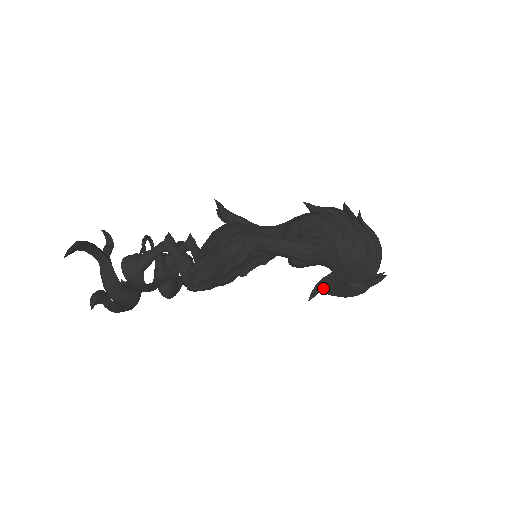
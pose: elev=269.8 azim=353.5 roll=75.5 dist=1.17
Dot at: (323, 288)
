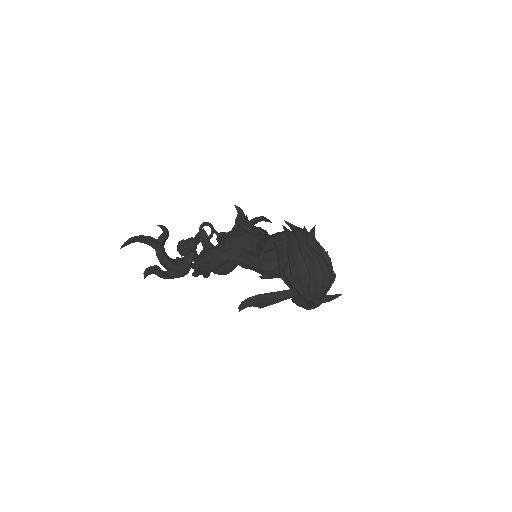
Dot at: (248, 305)
